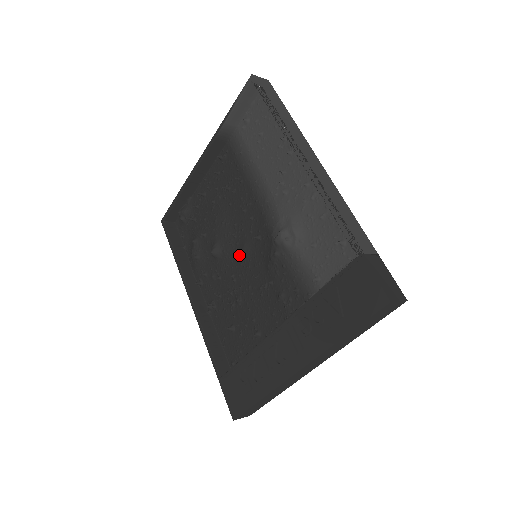
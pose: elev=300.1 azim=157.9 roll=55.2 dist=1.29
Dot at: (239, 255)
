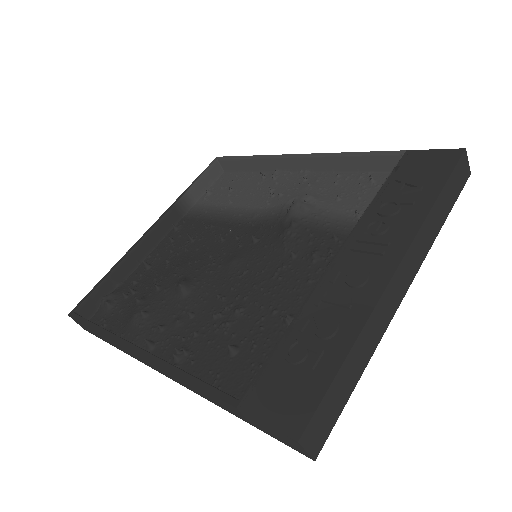
Dot at: (226, 272)
